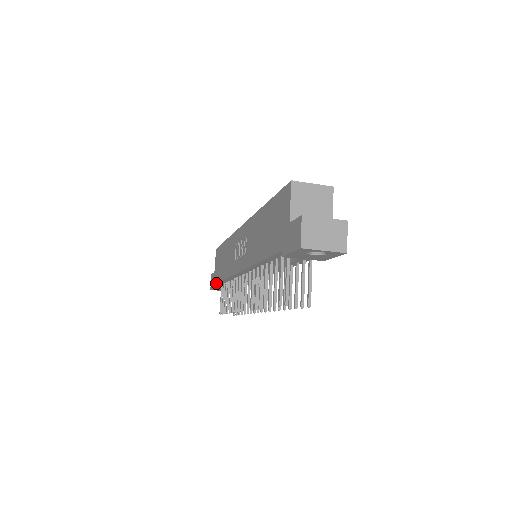
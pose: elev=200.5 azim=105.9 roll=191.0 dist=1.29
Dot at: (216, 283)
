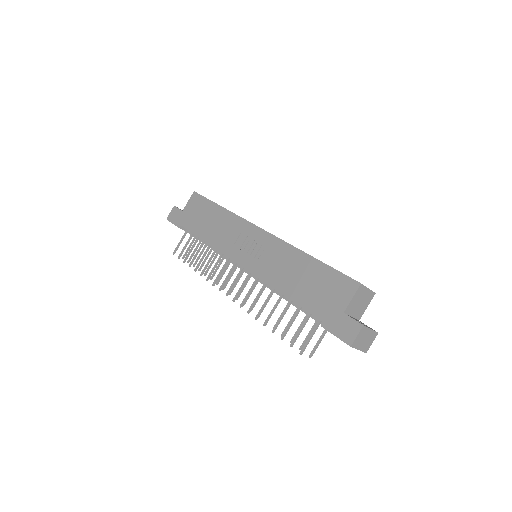
Dot at: (184, 227)
